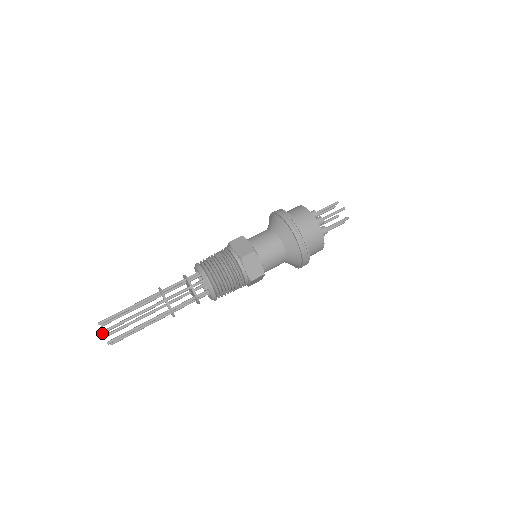
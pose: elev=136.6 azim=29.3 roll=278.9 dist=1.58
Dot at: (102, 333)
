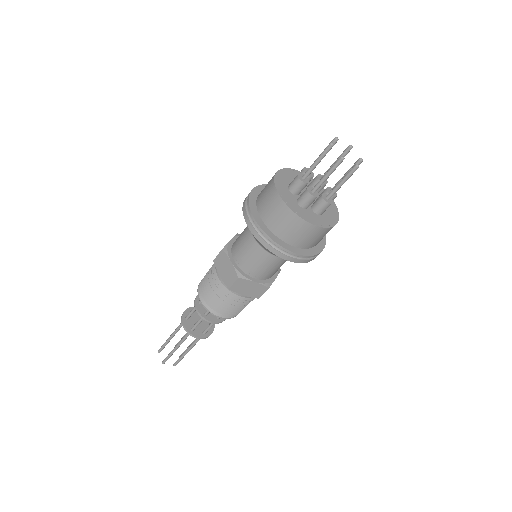
Dot at: (158, 352)
